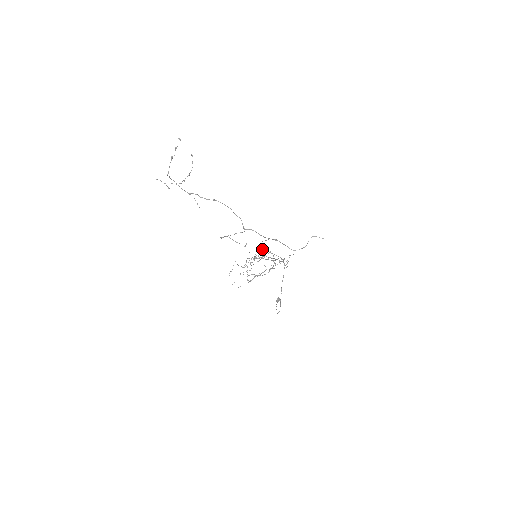
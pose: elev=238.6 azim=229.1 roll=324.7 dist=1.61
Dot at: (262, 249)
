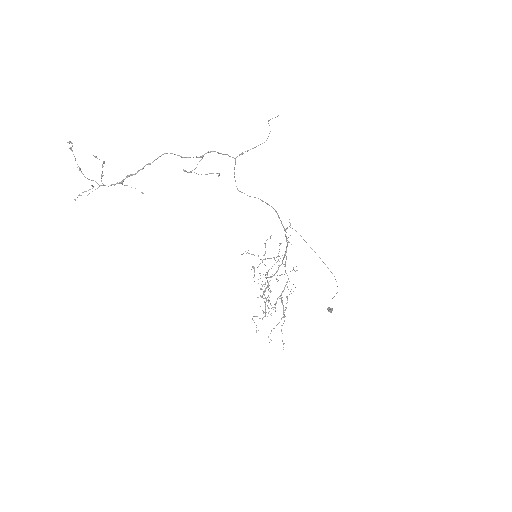
Dot at: occluded
